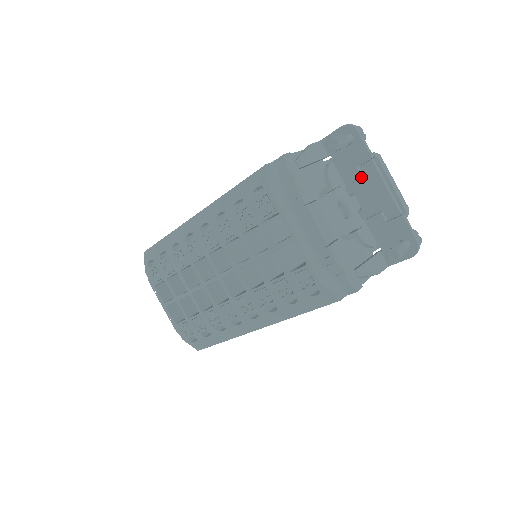
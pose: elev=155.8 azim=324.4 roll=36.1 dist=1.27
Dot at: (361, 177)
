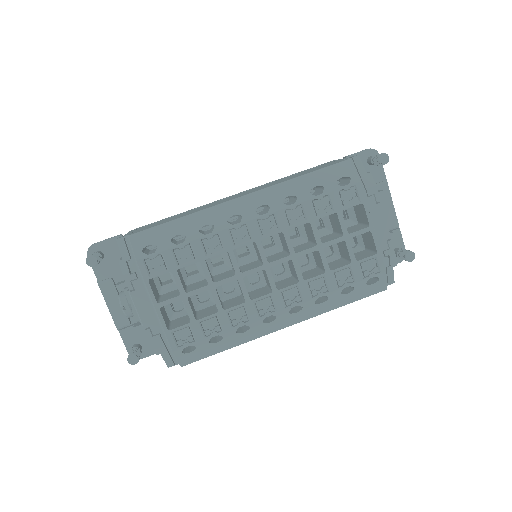
Dot at: occluded
